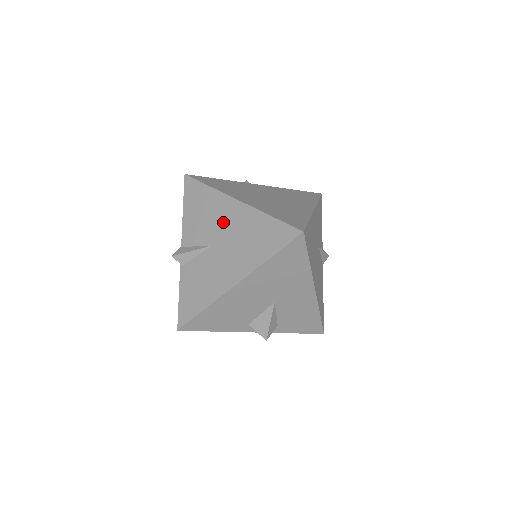
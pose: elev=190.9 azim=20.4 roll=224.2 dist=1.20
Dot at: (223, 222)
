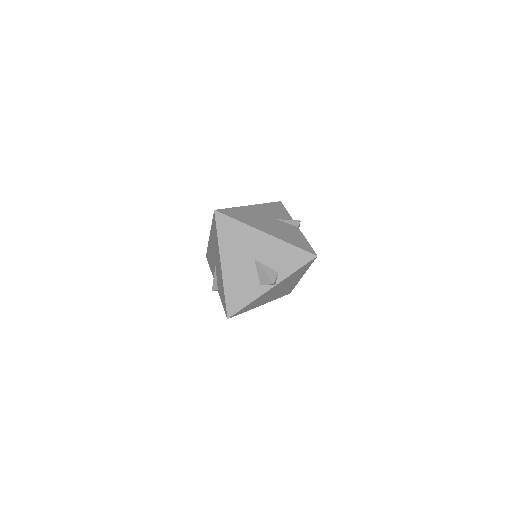
Dot at: (212, 251)
